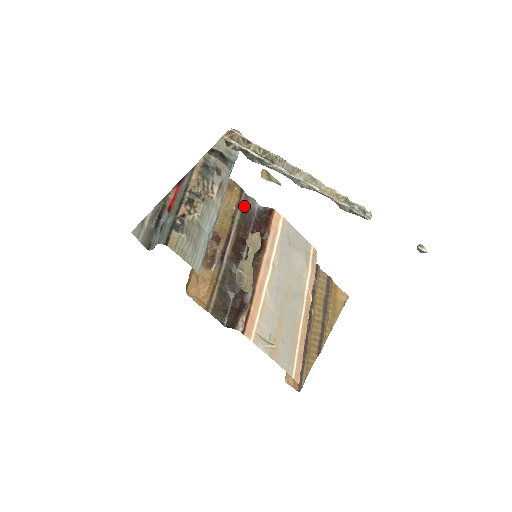
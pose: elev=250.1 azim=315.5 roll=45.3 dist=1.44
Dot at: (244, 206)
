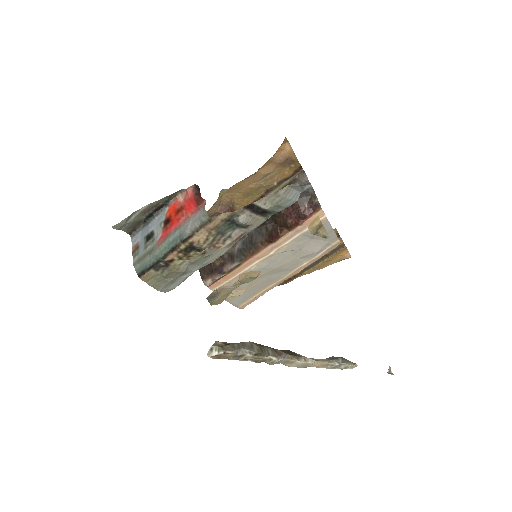
Dot at: (290, 184)
